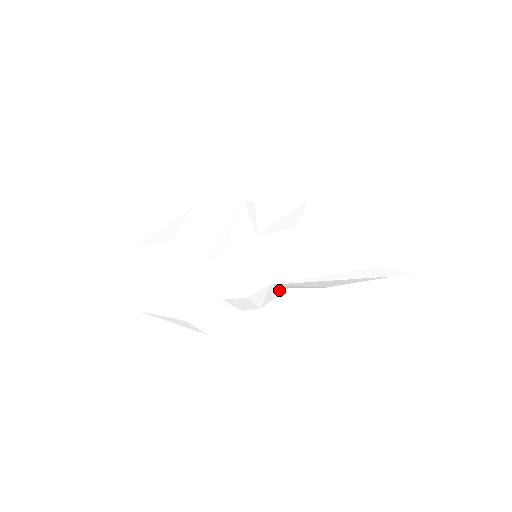
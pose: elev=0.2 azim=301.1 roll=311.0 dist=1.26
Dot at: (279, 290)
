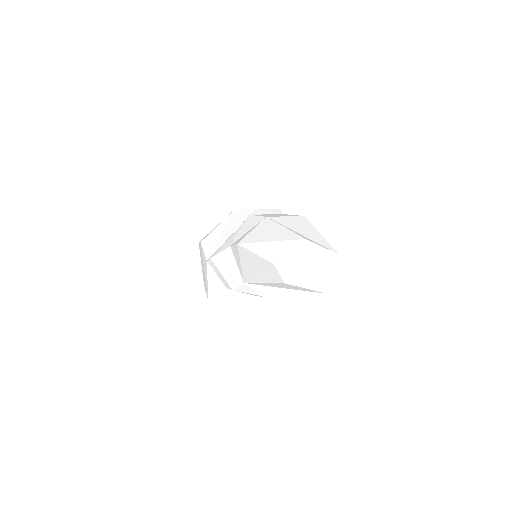
Dot at: occluded
